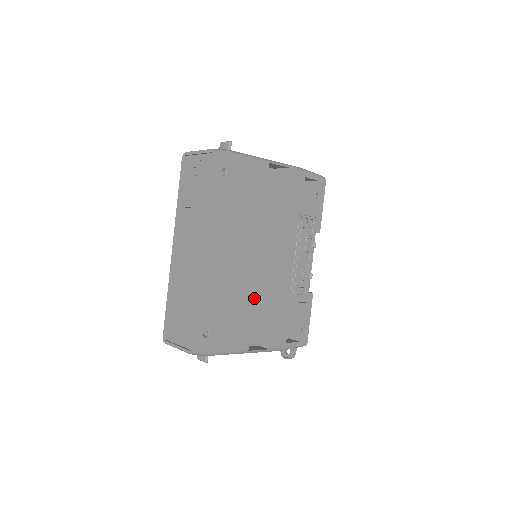
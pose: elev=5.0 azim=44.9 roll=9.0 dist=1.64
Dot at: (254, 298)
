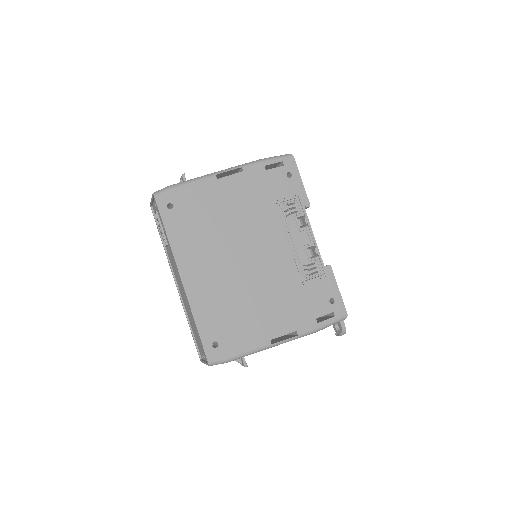
Dot at: (256, 296)
